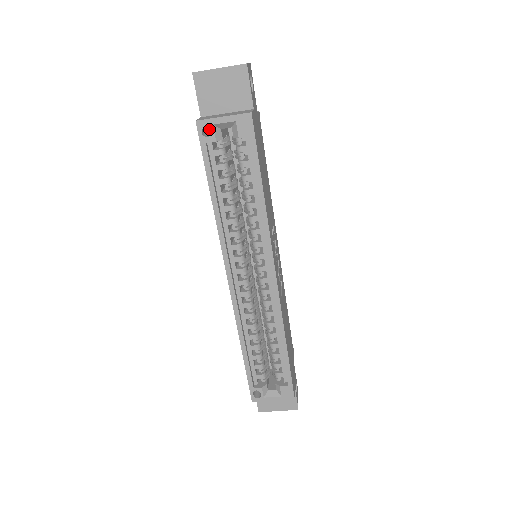
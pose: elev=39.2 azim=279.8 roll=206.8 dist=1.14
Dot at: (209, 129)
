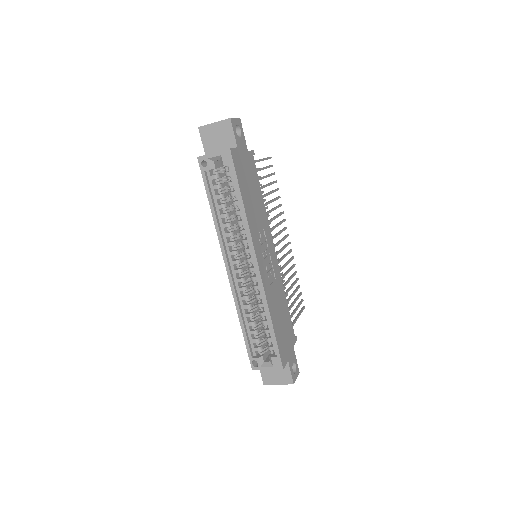
Dot at: occluded
